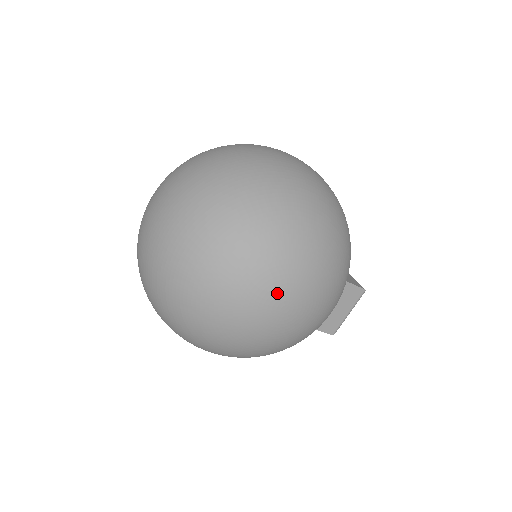
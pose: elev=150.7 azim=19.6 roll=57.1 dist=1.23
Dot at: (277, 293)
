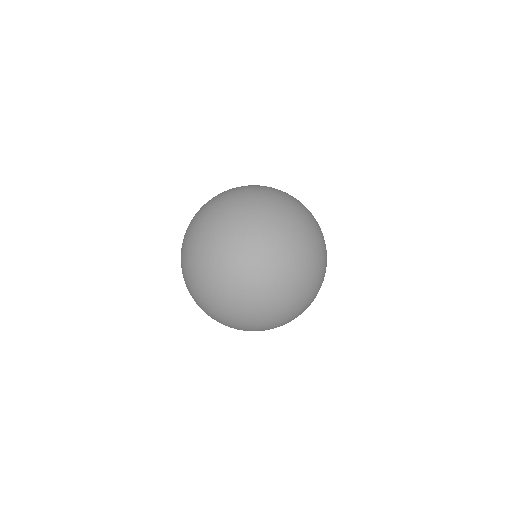
Dot at: (324, 249)
